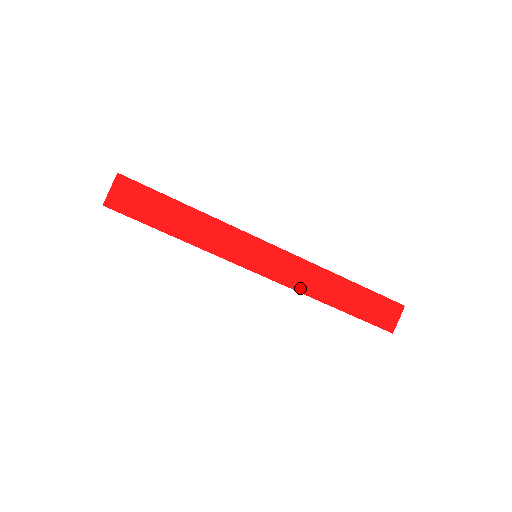
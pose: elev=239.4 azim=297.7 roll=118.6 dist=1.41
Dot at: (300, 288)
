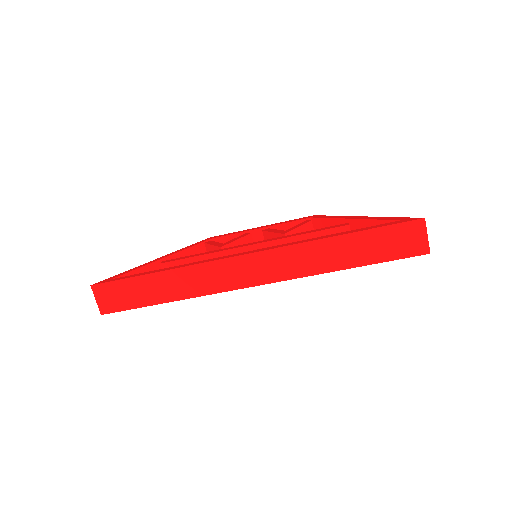
Dot at: (297, 274)
